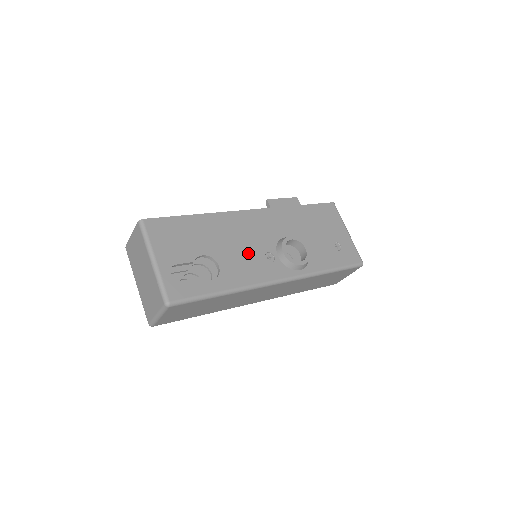
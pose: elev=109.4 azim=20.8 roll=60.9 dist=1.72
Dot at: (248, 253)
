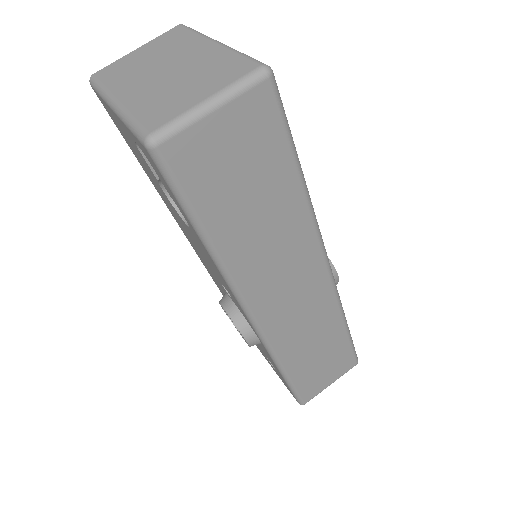
Dot at: occluded
